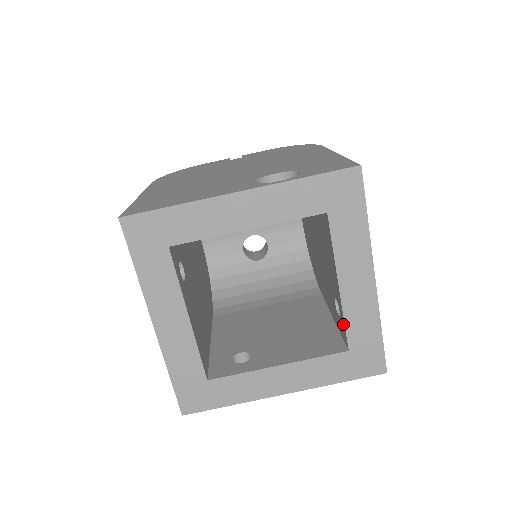
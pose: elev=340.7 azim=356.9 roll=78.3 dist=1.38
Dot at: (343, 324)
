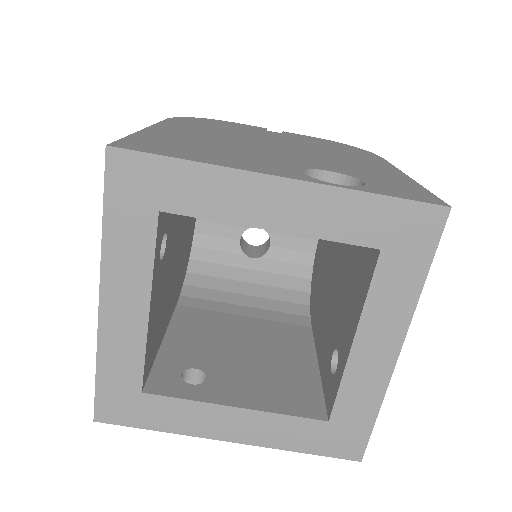
Dot at: (335, 387)
